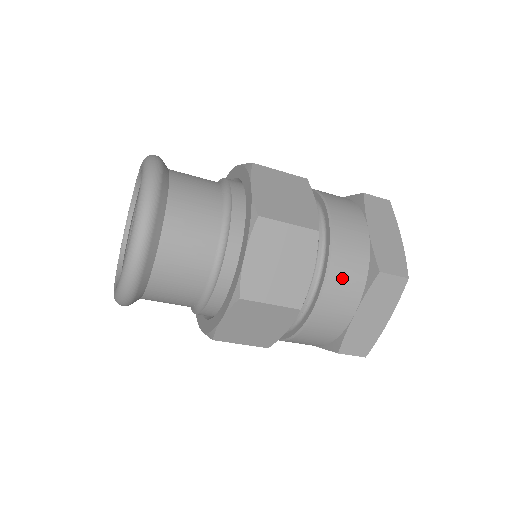
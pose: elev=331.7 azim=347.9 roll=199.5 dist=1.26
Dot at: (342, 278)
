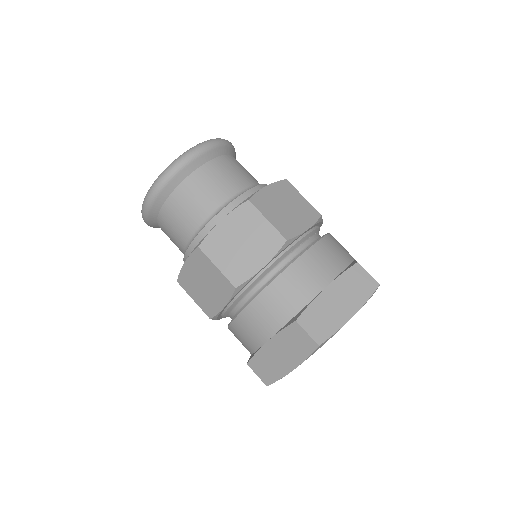
Dot at: (326, 253)
